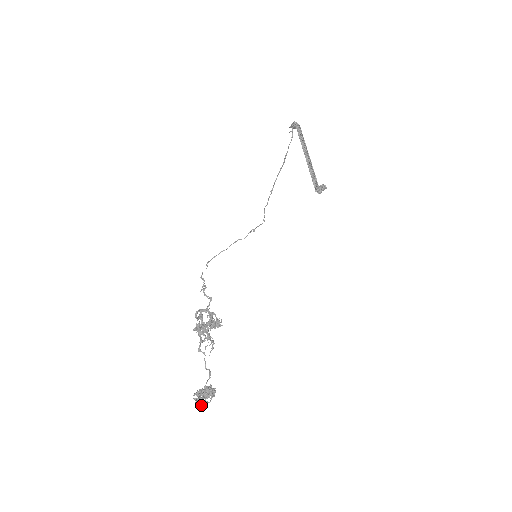
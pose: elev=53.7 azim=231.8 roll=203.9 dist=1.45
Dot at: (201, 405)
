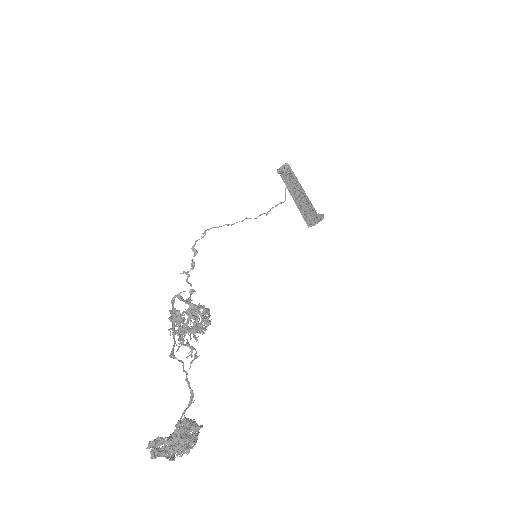
Dot at: (175, 452)
